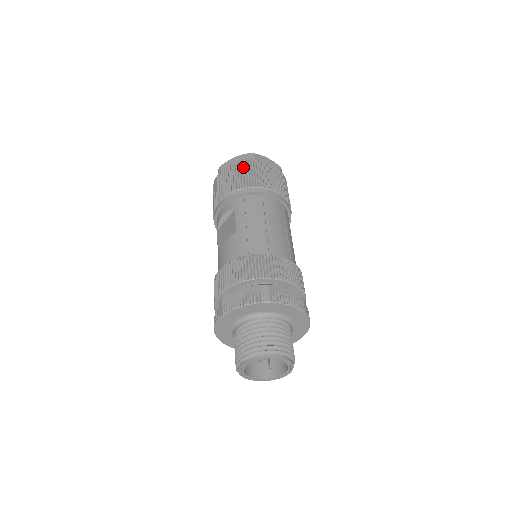
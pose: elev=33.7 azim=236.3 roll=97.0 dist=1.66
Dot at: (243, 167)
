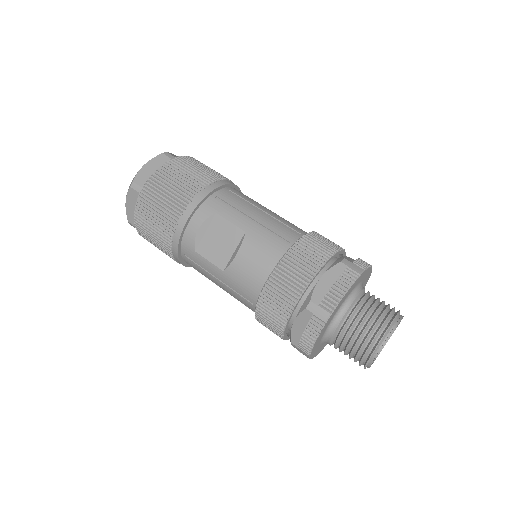
Dot at: (177, 168)
